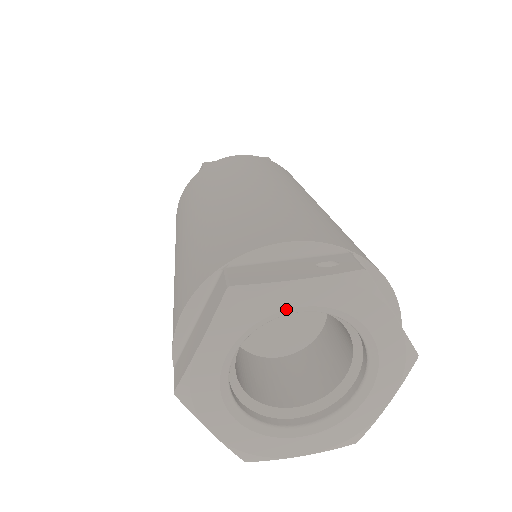
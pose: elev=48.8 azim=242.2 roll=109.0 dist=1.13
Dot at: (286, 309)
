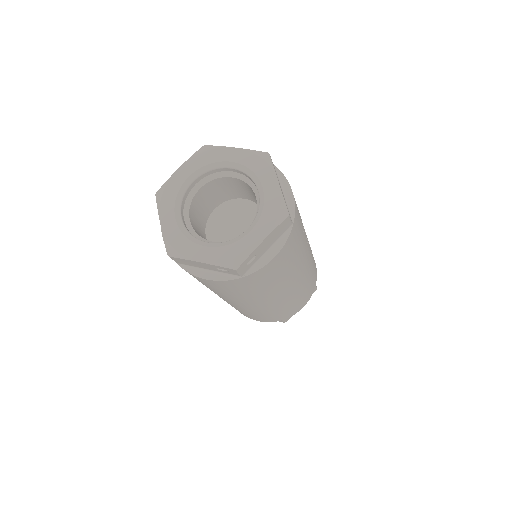
Dot at: (184, 182)
